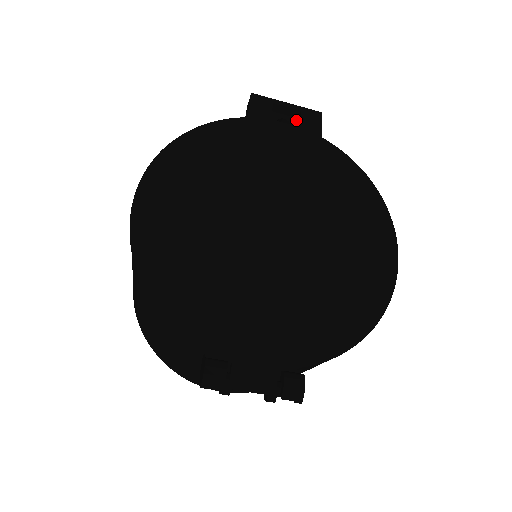
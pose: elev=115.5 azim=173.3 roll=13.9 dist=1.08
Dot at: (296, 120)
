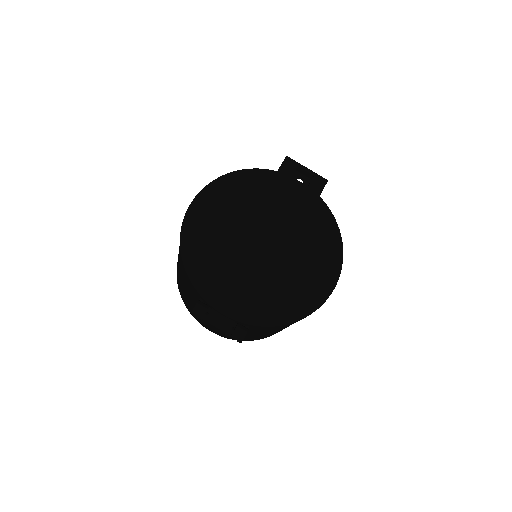
Dot at: (310, 180)
